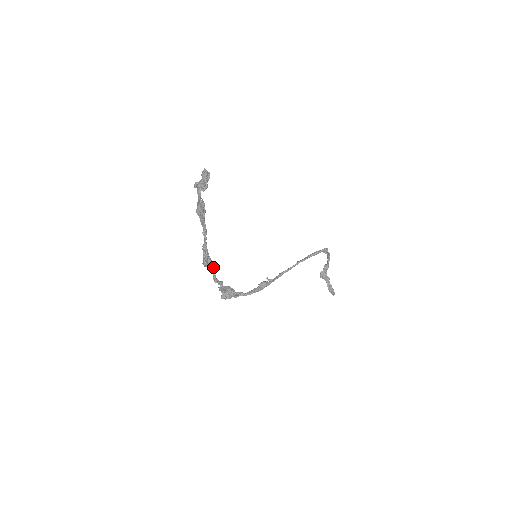
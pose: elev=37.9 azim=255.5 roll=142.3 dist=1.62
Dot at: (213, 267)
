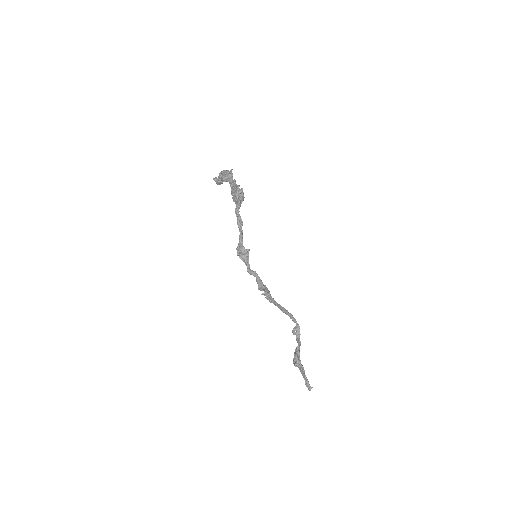
Dot at: (243, 200)
